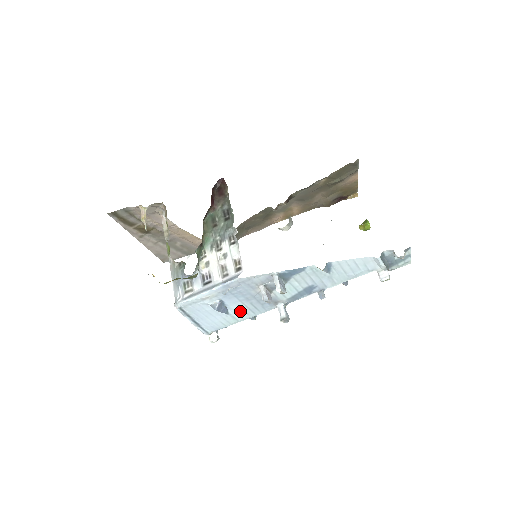
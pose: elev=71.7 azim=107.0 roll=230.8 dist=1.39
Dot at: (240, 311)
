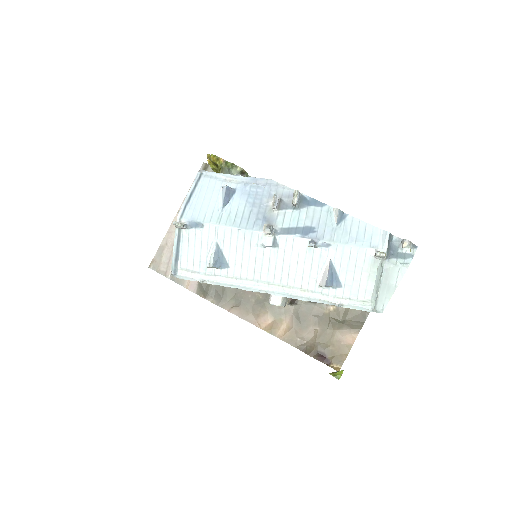
Dot at: (233, 214)
